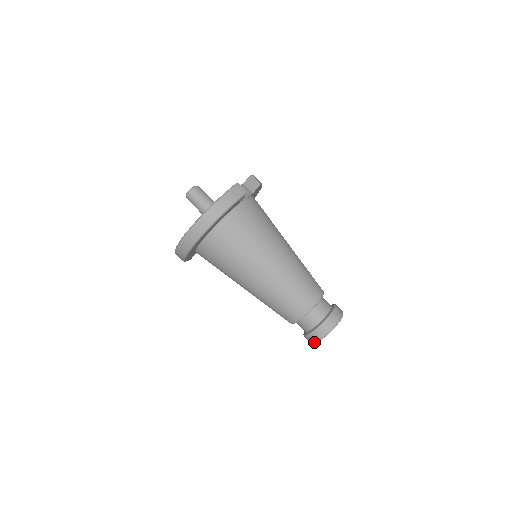
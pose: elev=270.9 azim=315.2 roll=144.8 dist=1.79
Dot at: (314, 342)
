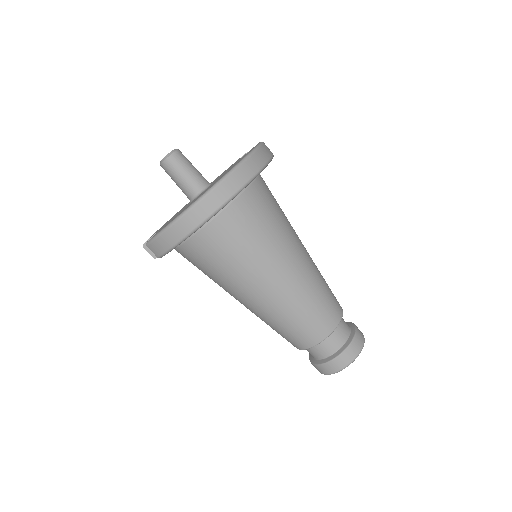
Dot at: (345, 366)
